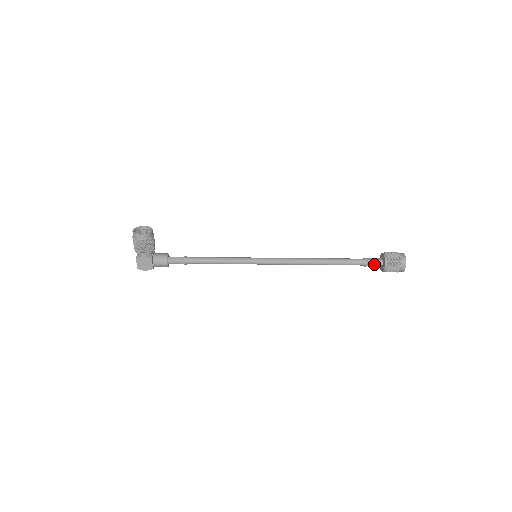
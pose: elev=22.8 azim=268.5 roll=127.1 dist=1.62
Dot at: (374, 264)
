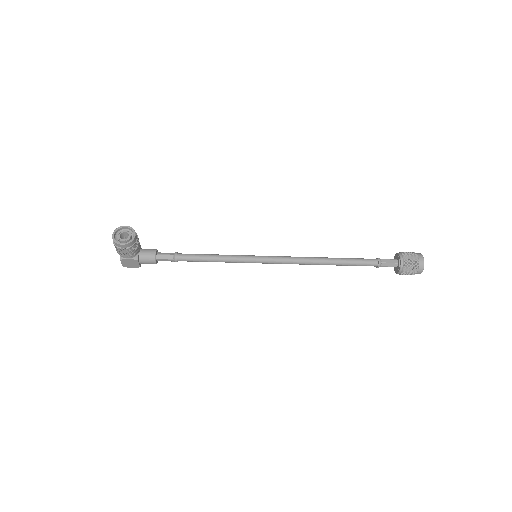
Dot at: (388, 266)
